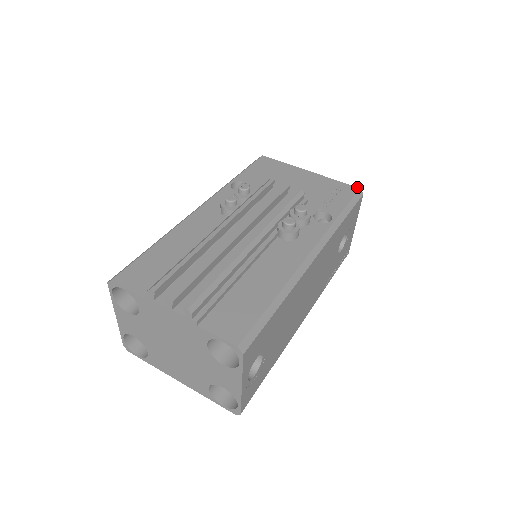
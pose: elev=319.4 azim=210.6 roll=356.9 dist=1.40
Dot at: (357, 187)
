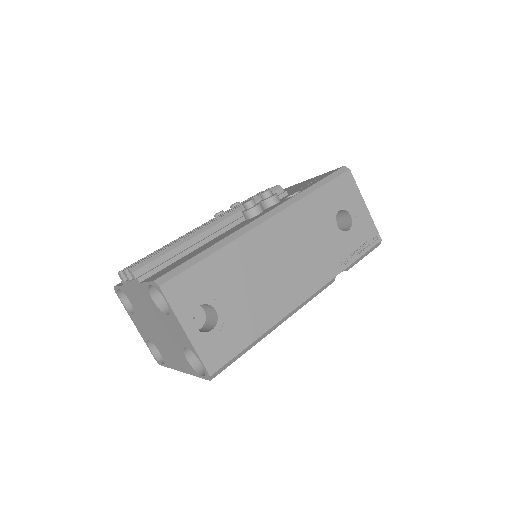
Dot at: (342, 166)
